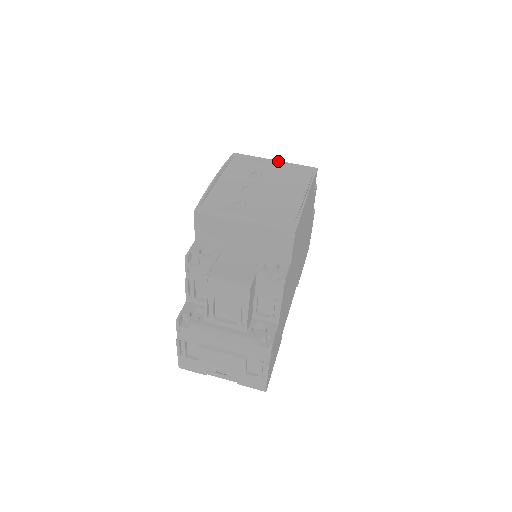
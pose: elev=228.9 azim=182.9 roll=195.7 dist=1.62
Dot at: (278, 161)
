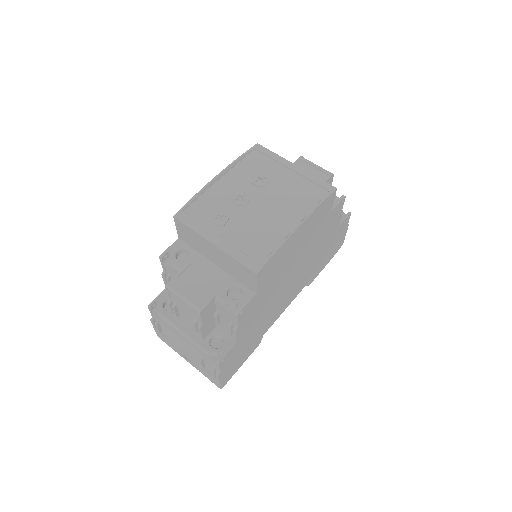
Dot at: (298, 167)
